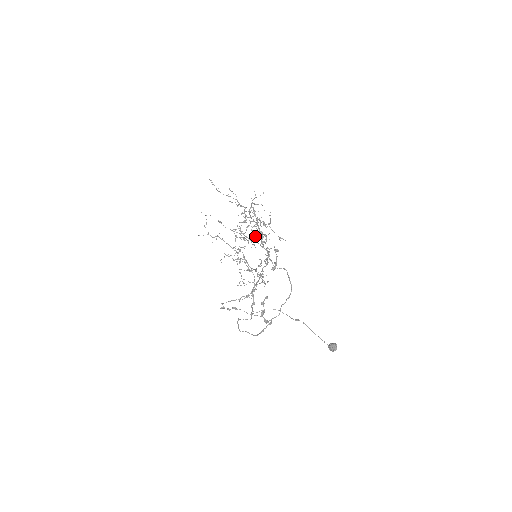
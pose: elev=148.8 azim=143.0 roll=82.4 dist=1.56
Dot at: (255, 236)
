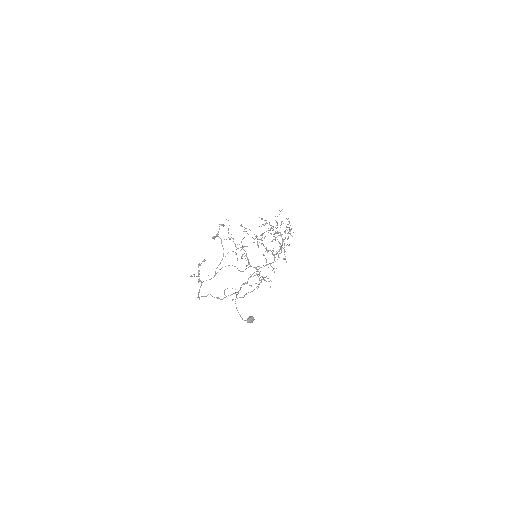
Dot at: occluded
